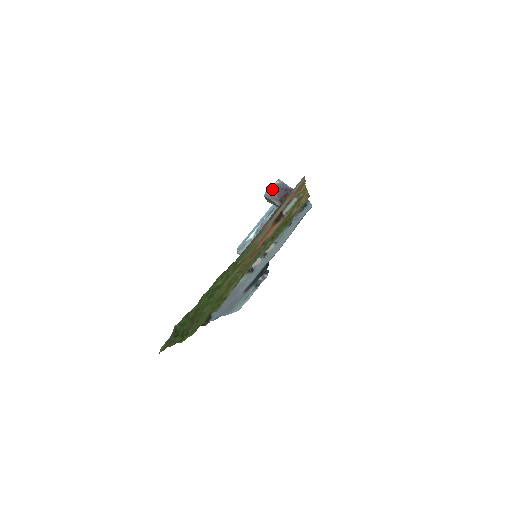
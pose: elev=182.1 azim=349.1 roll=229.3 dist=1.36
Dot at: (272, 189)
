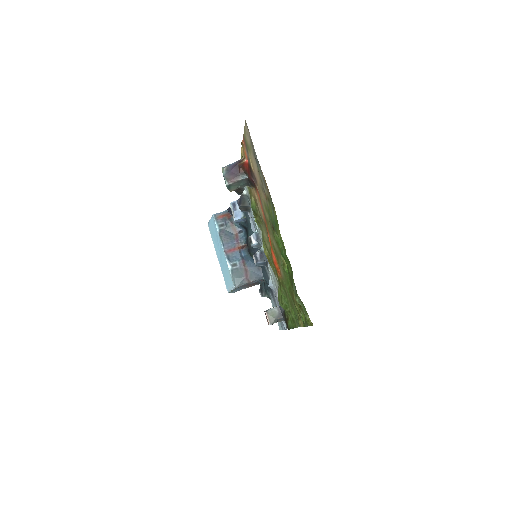
Dot at: (227, 175)
